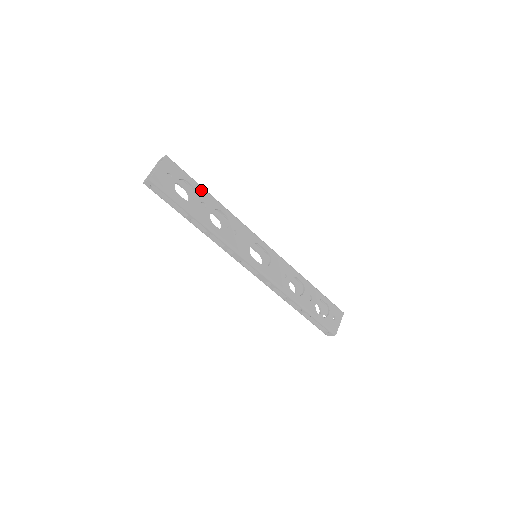
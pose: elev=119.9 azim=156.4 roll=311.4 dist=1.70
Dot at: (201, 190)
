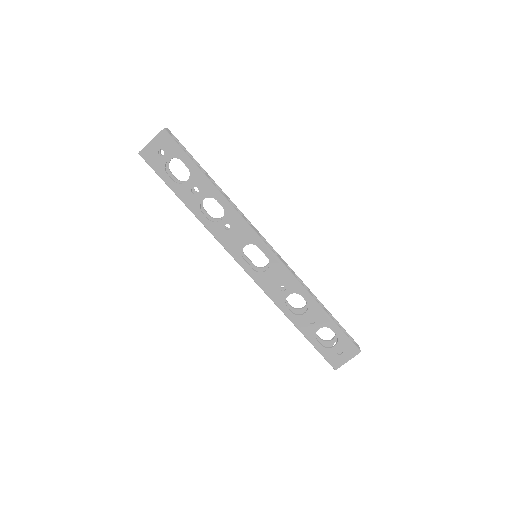
Dot at: (197, 173)
